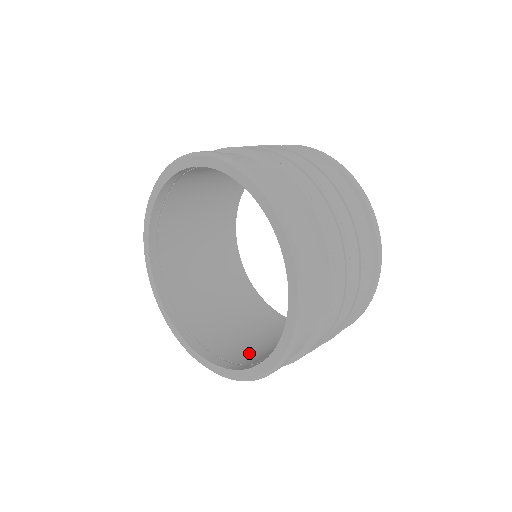
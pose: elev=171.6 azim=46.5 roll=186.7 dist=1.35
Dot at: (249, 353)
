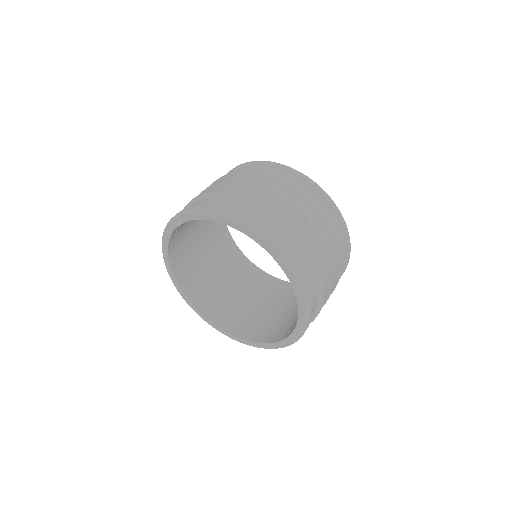
Dot at: (265, 324)
